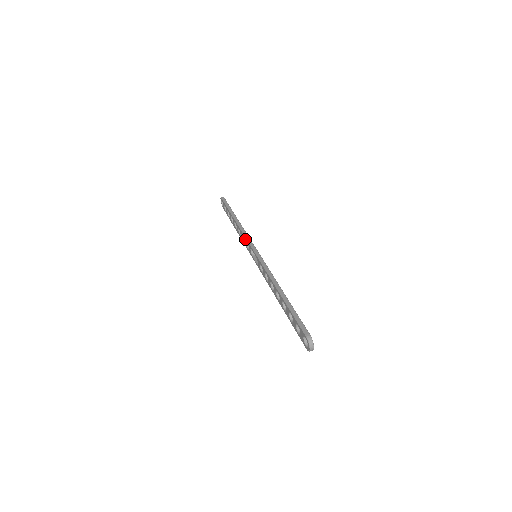
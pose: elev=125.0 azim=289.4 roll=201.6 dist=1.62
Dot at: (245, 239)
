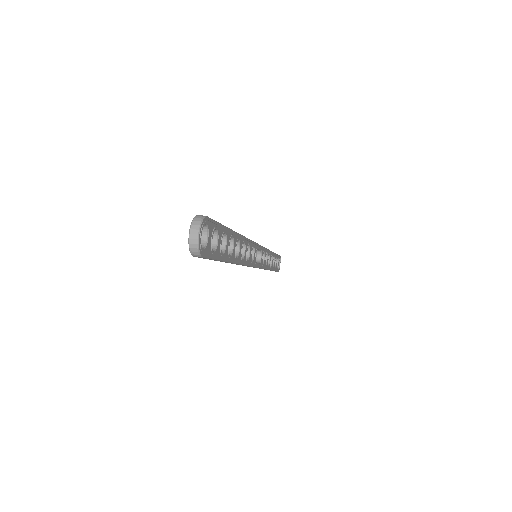
Dot at: occluded
